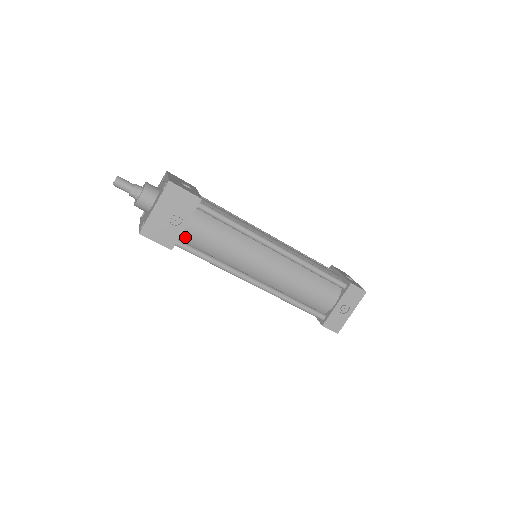
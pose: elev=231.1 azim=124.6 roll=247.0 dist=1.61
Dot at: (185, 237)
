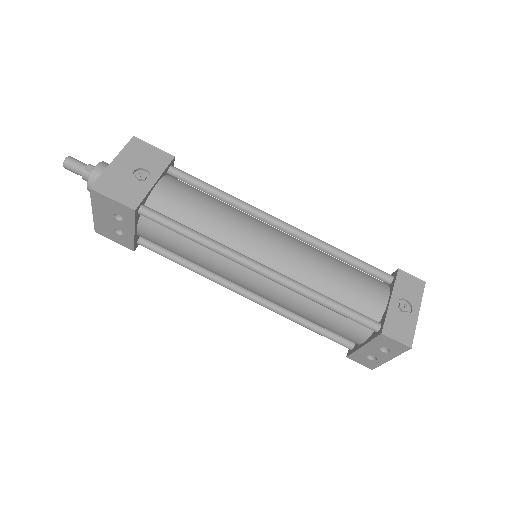
Dot at: (154, 203)
